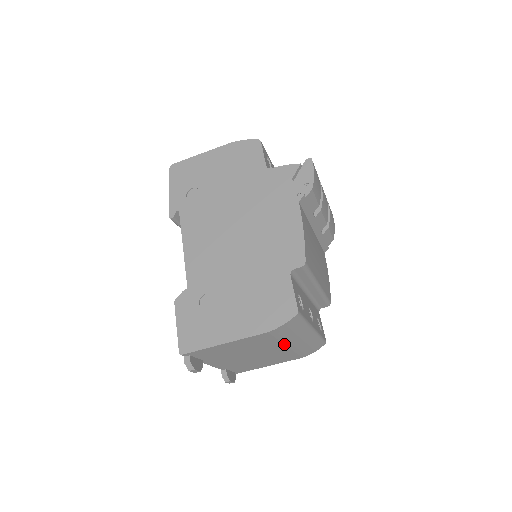
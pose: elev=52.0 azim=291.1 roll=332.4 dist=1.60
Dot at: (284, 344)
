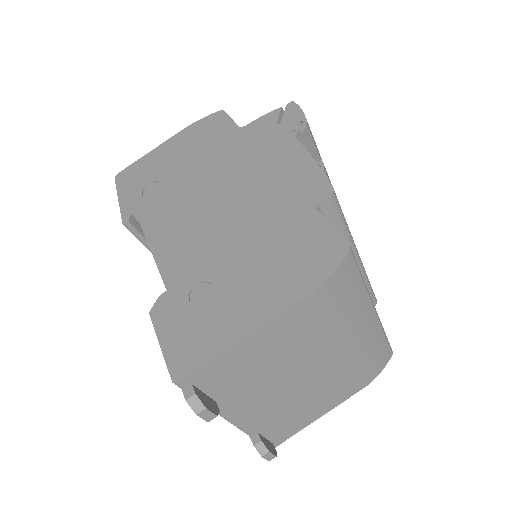
Dot at: (339, 338)
